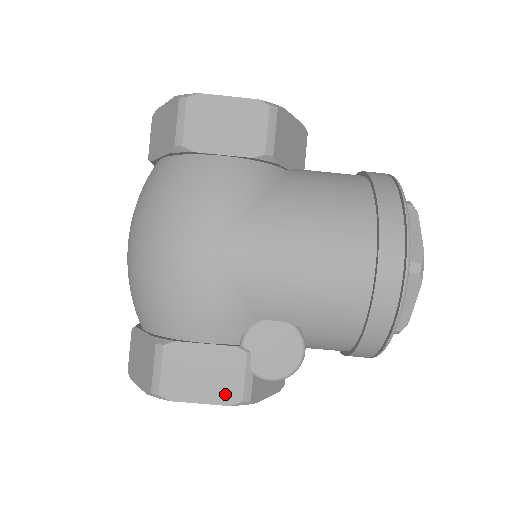
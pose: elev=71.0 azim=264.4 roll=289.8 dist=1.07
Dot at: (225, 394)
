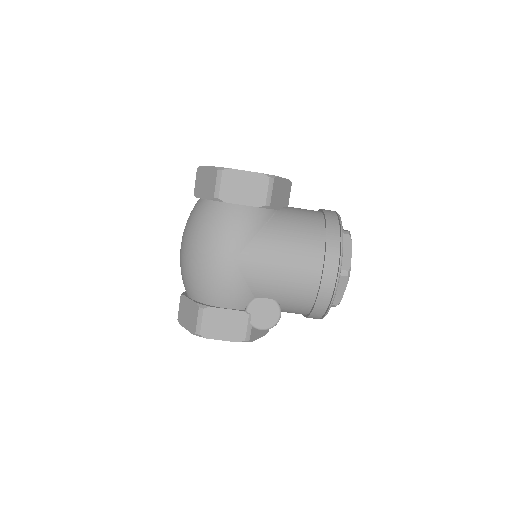
Dot at: (236, 336)
